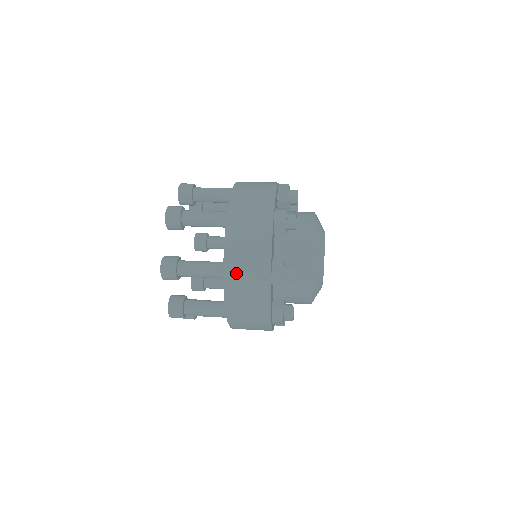
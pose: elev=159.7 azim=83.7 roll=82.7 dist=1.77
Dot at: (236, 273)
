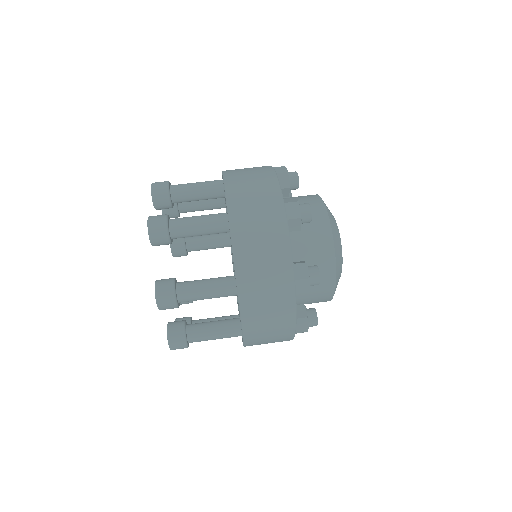
Dot at: occluded
